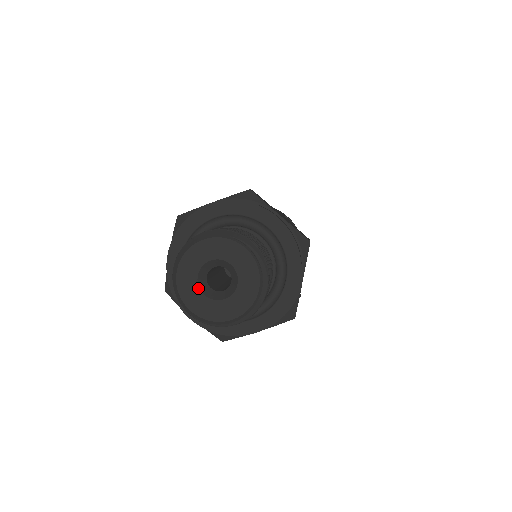
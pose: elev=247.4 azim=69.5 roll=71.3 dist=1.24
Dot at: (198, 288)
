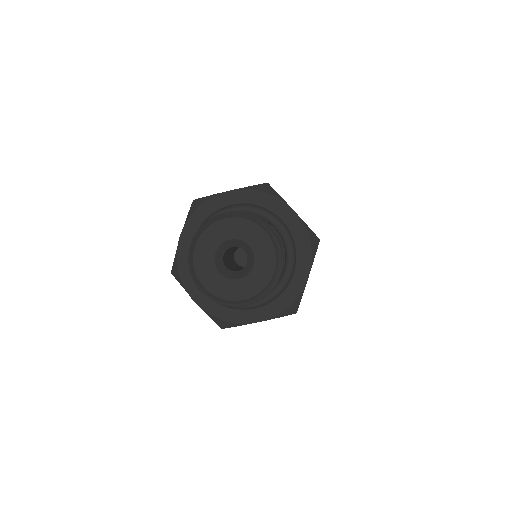
Dot at: (214, 265)
